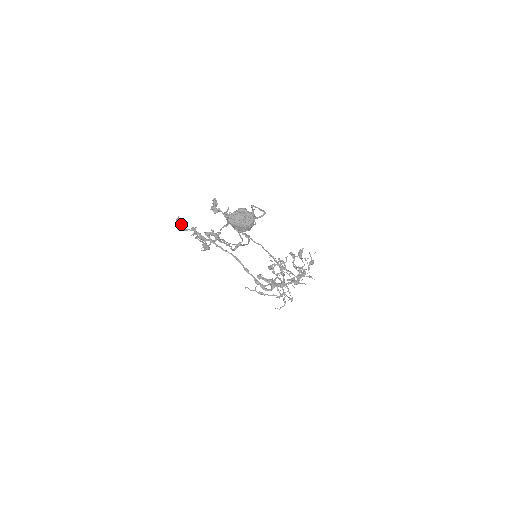
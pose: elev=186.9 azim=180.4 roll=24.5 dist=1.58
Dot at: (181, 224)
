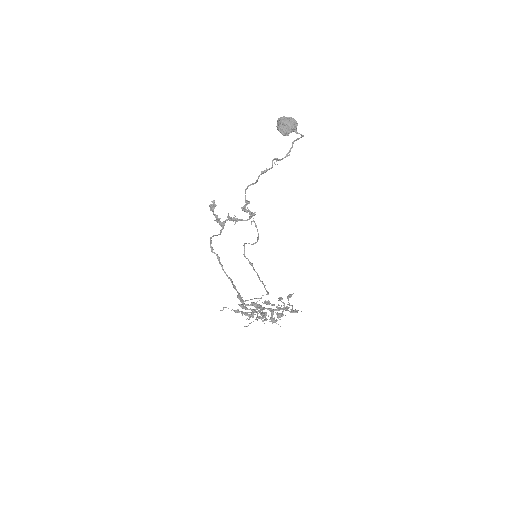
Dot at: (213, 205)
